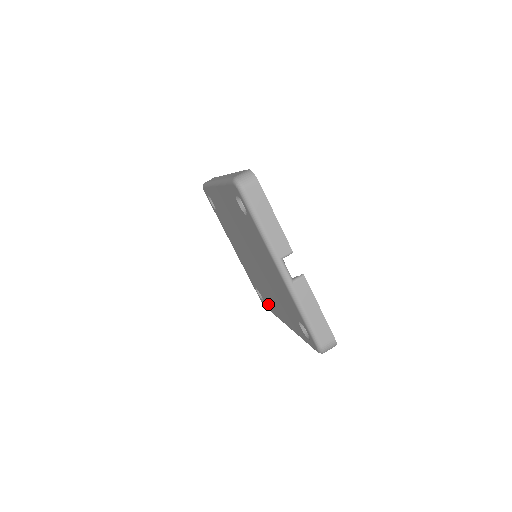
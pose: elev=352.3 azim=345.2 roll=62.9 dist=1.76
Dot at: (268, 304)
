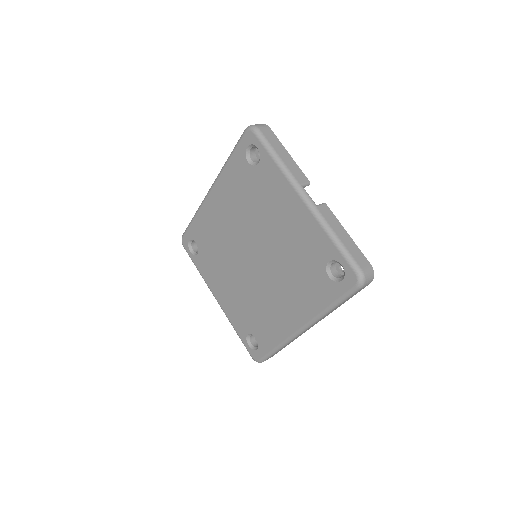
Dot at: (268, 336)
